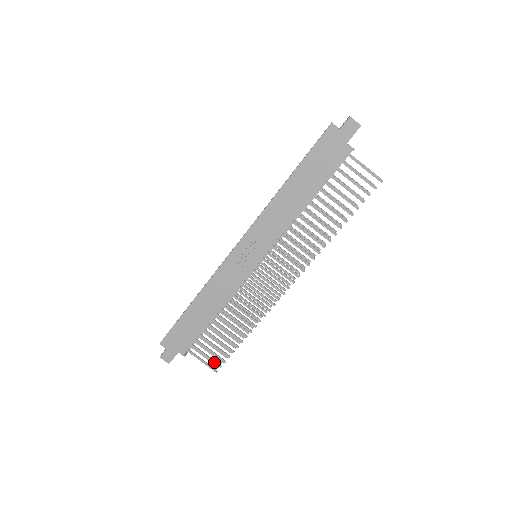
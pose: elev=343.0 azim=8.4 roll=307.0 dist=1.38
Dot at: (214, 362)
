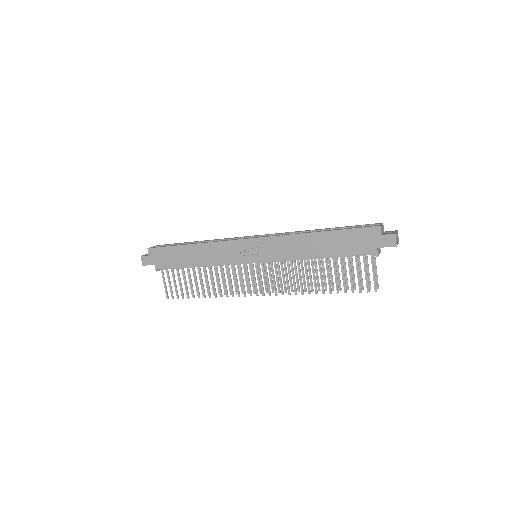
Dot at: (171, 292)
